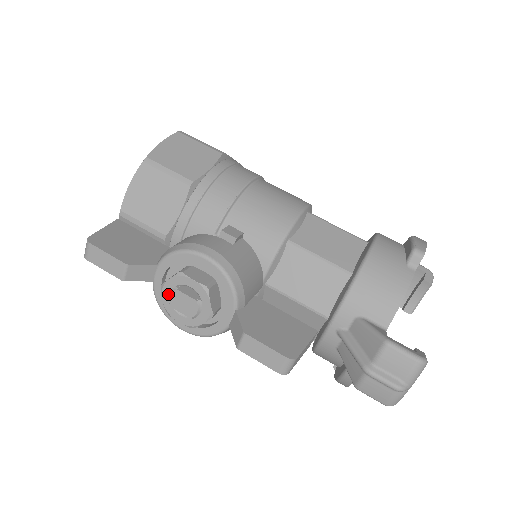
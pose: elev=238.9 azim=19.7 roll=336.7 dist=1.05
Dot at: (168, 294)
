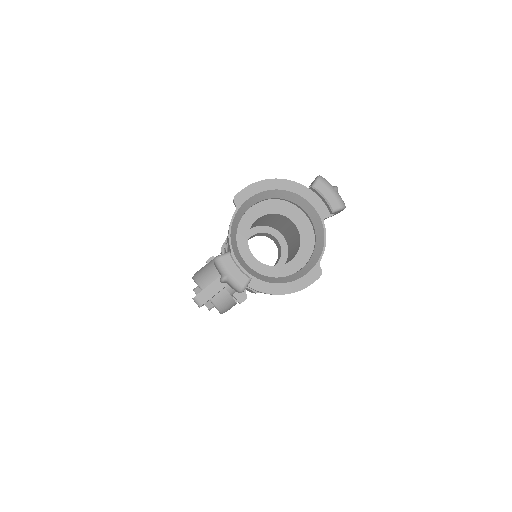
Dot at: occluded
